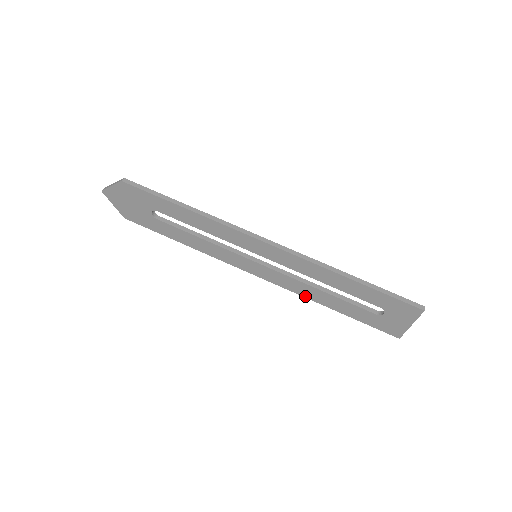
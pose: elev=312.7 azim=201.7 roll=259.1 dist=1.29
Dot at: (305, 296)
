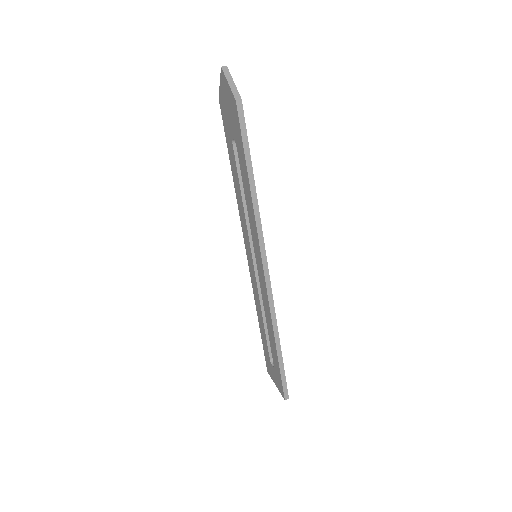
Dot at: (255, 298)
